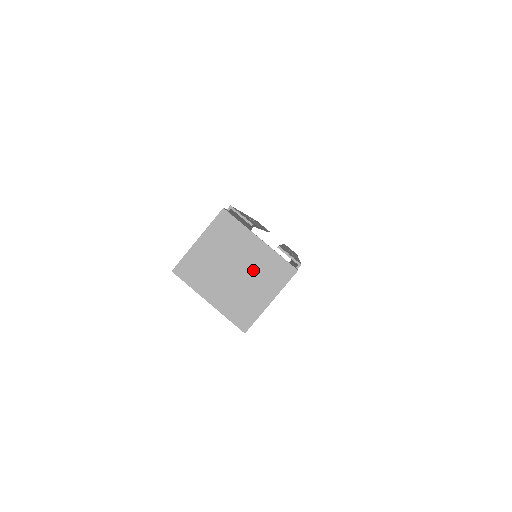
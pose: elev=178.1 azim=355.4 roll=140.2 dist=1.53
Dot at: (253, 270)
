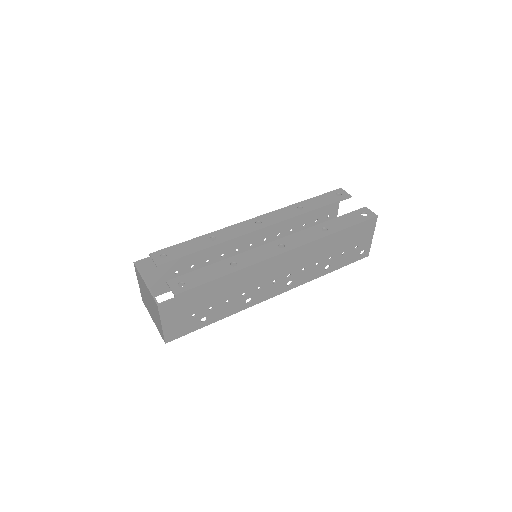
Dot at: (151, 303)
